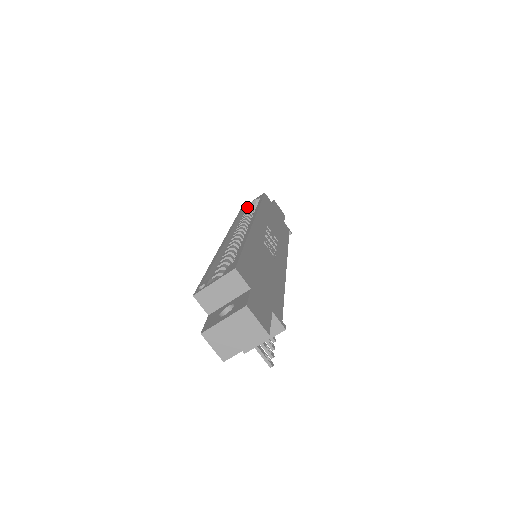
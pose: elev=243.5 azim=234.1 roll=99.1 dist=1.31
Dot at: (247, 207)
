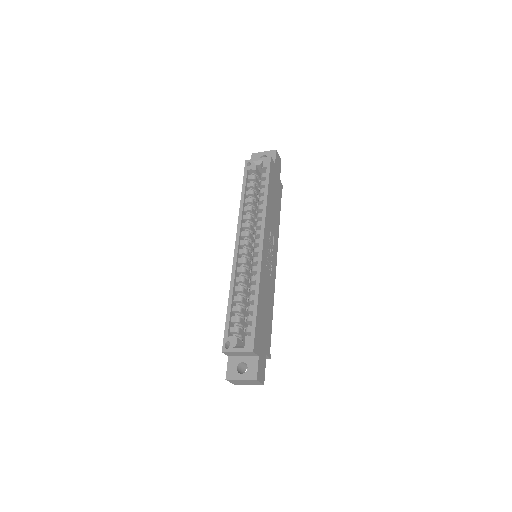
Dot at: (252, 169)
